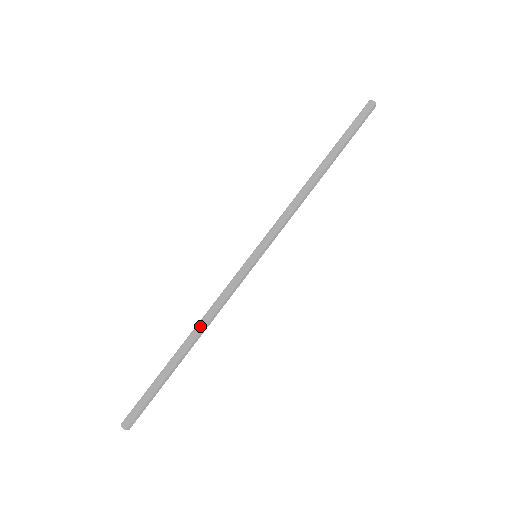
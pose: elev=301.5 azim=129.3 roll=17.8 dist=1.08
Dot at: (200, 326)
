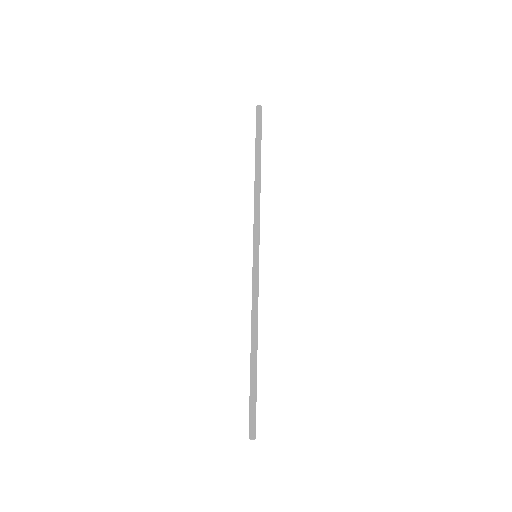
Dot at: (254, 329)
